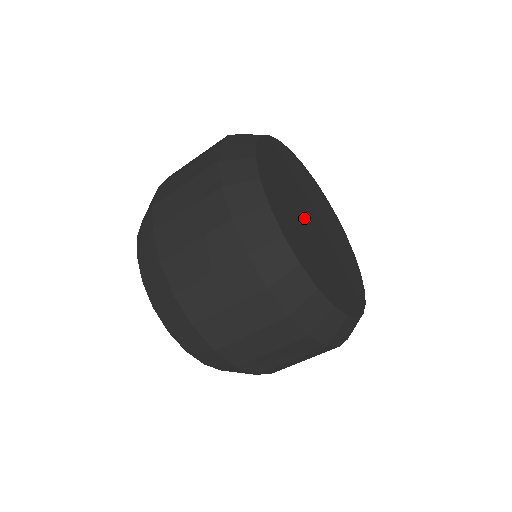
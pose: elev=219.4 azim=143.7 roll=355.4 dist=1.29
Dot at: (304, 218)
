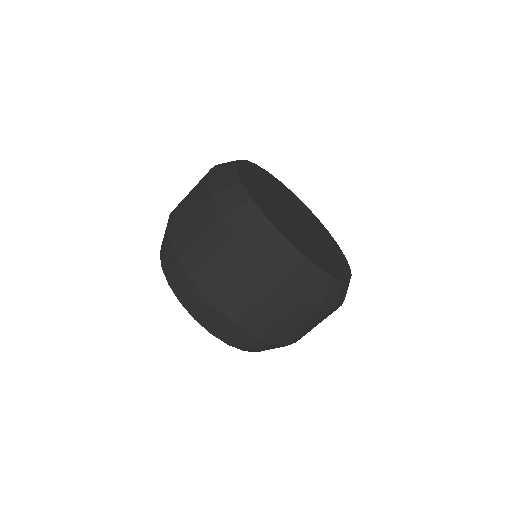
Dot at: (282, 208)
